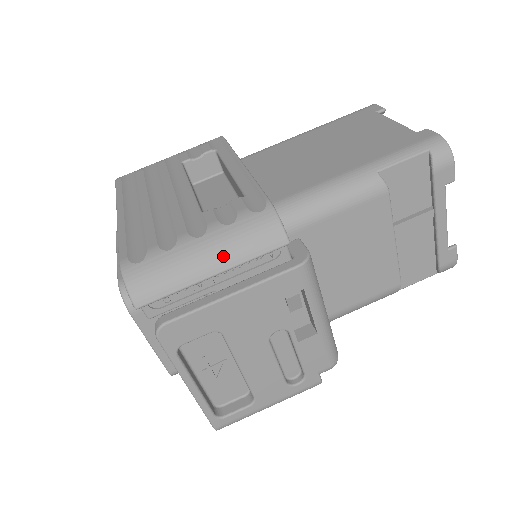
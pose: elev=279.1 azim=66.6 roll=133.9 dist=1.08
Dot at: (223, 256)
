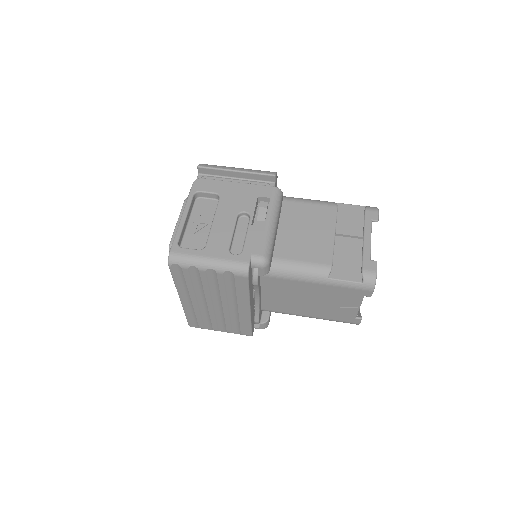
Dot at: (245, 169)
